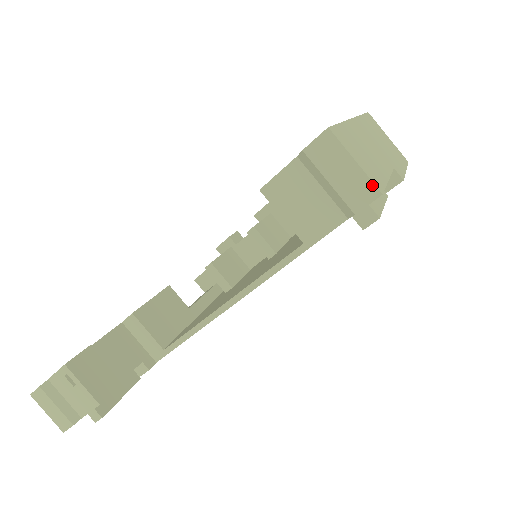
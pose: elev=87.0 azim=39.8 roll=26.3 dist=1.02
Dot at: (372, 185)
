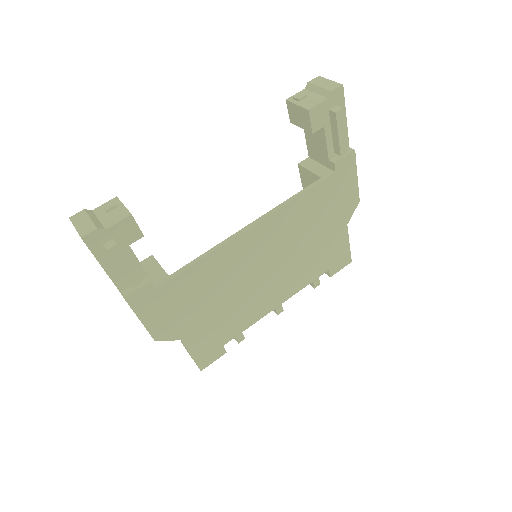
Dot at: (338, 84)
